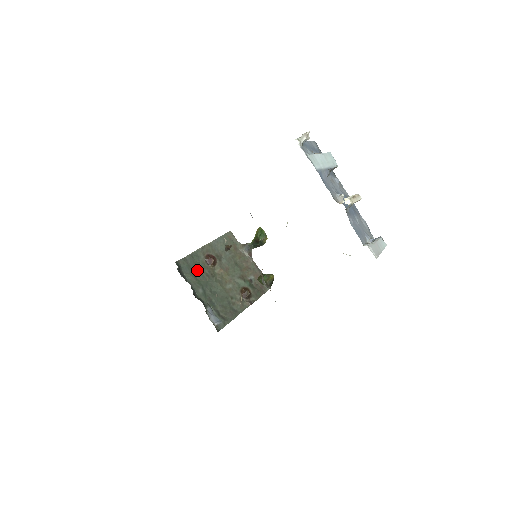
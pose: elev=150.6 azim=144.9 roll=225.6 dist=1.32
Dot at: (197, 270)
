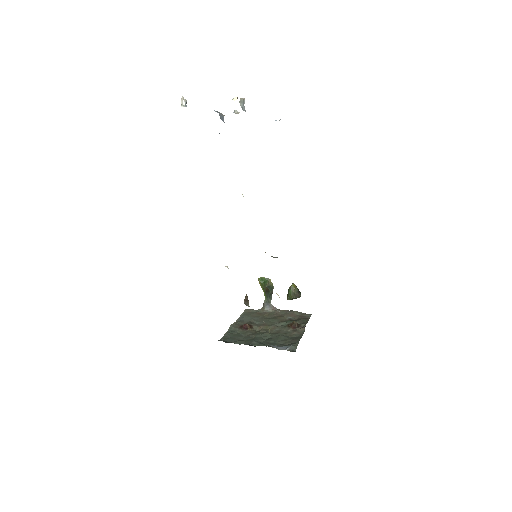
Dot at: (241, 337)
